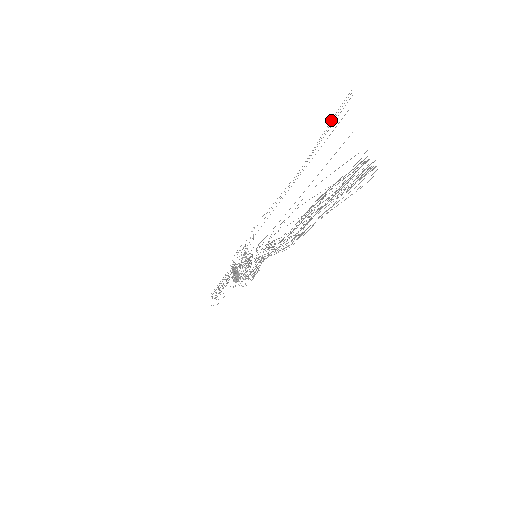
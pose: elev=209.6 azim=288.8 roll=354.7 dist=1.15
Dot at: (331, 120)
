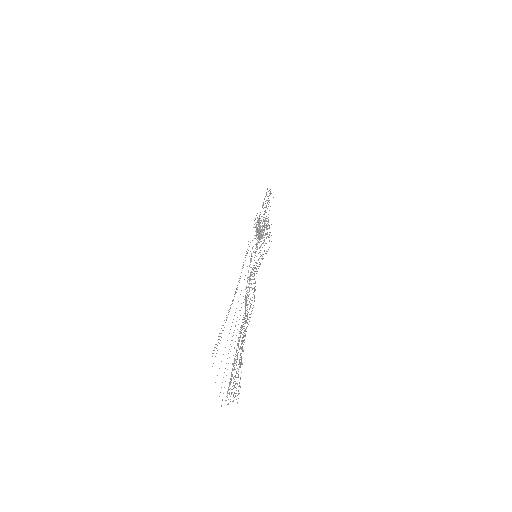
Dot at: occluded
